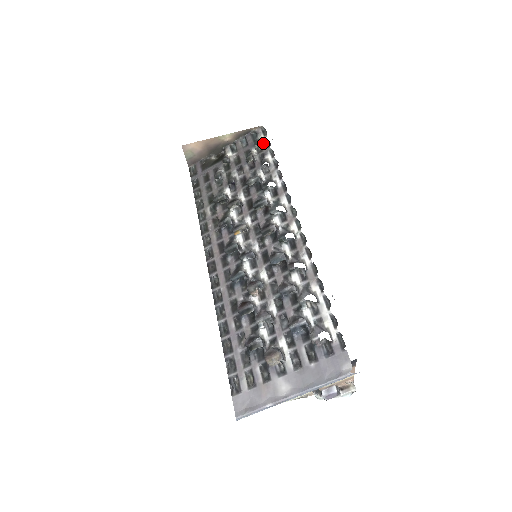
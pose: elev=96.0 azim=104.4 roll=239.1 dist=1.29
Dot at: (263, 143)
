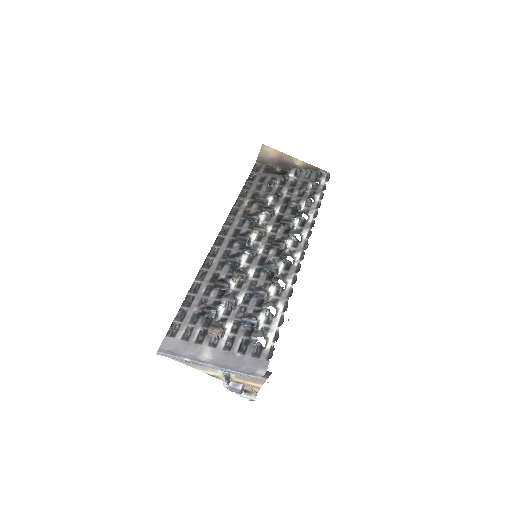
Dot at: (321, 185)
